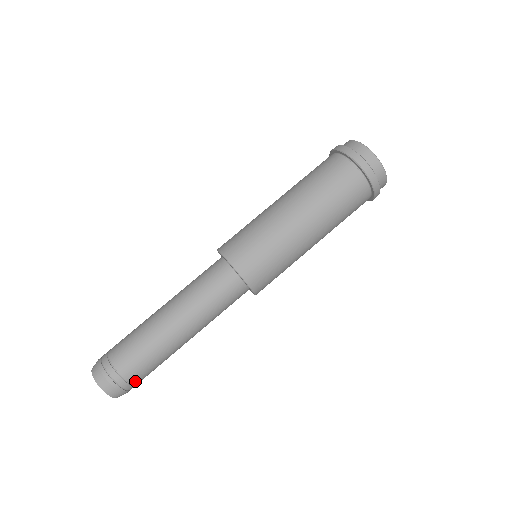
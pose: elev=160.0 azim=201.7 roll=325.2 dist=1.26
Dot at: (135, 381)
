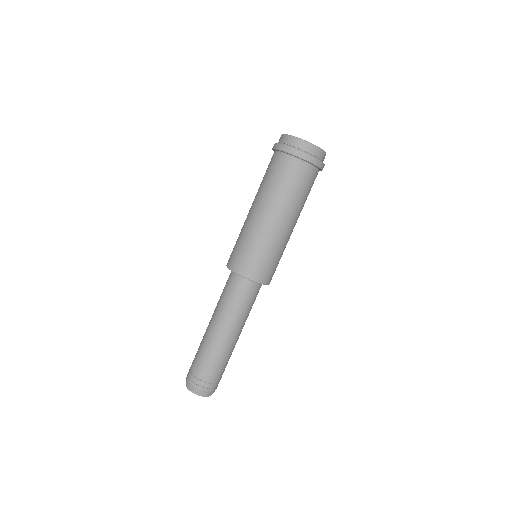
Dot at: (207, 379)
